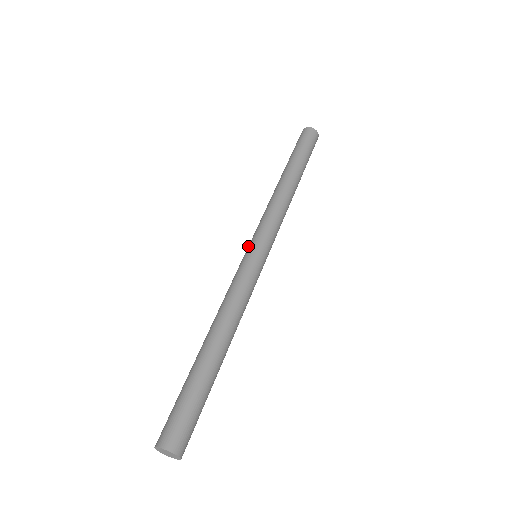
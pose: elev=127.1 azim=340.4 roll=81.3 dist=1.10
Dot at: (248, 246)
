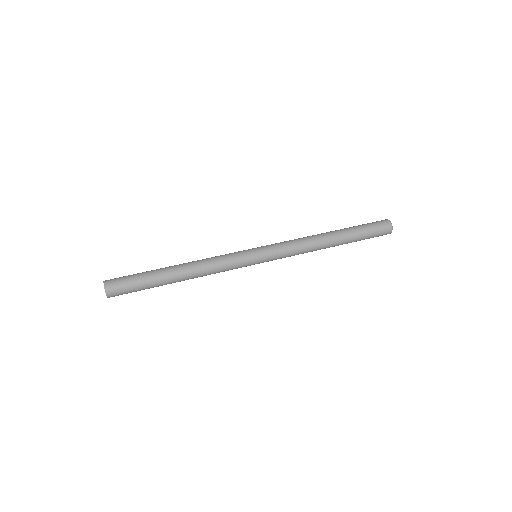
Dot at: (257, 247)
